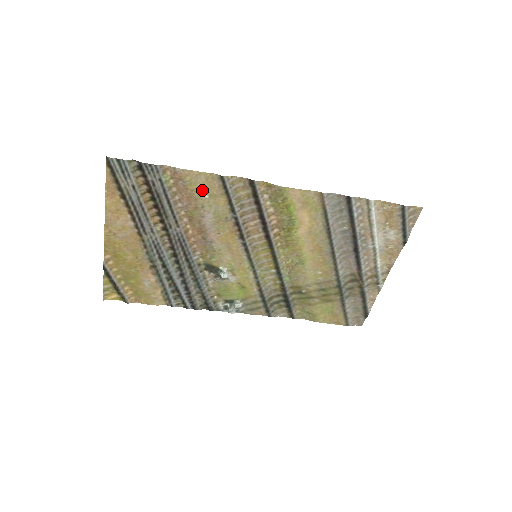
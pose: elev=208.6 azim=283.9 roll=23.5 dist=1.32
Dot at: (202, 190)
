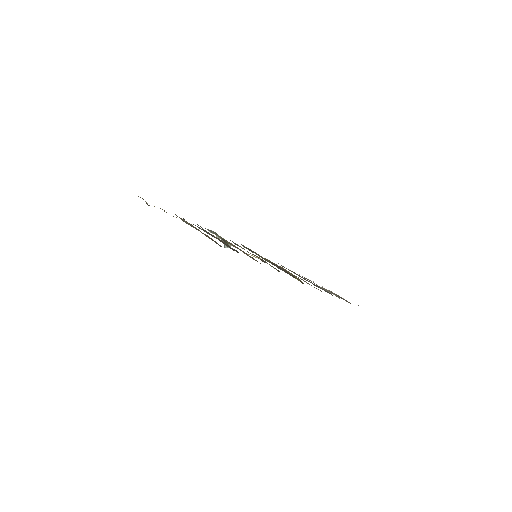
Dot at: occluded
